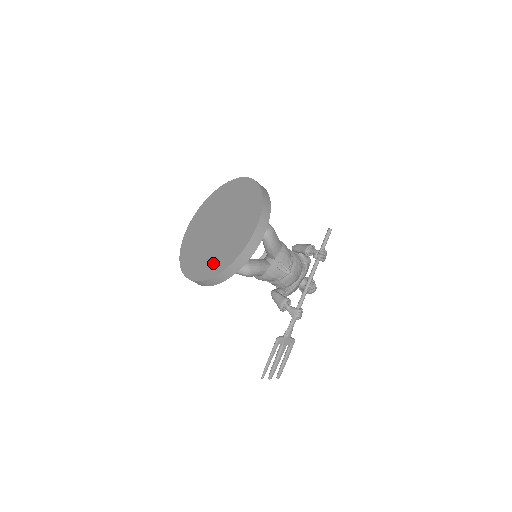
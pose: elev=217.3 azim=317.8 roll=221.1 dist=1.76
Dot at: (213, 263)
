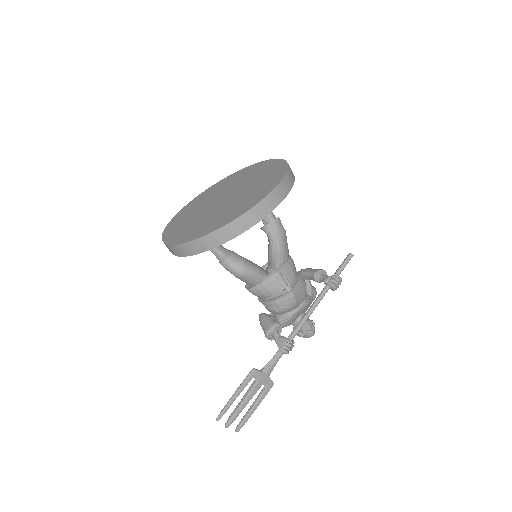
Dot at: (205, 226)
